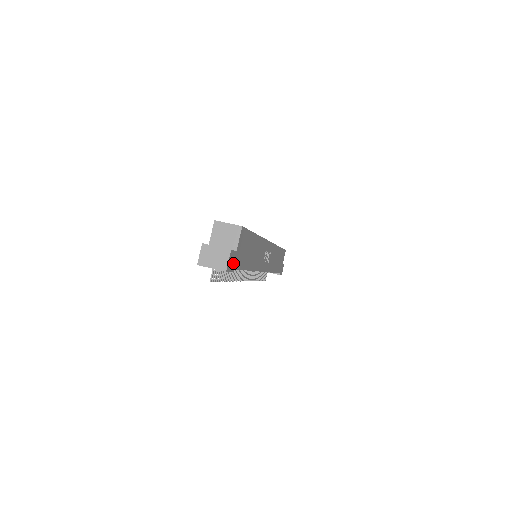
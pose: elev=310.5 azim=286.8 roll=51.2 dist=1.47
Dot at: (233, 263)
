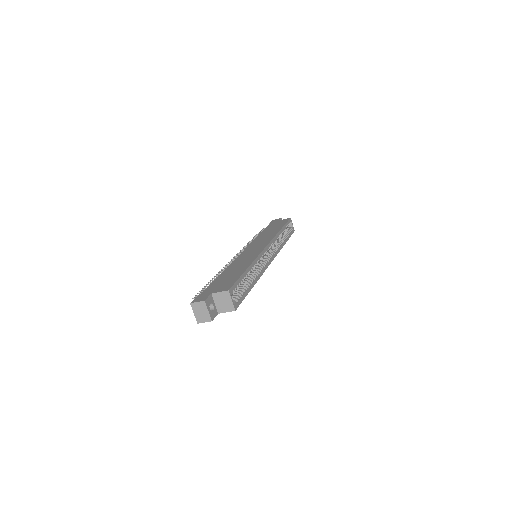
Dot at: occluded
